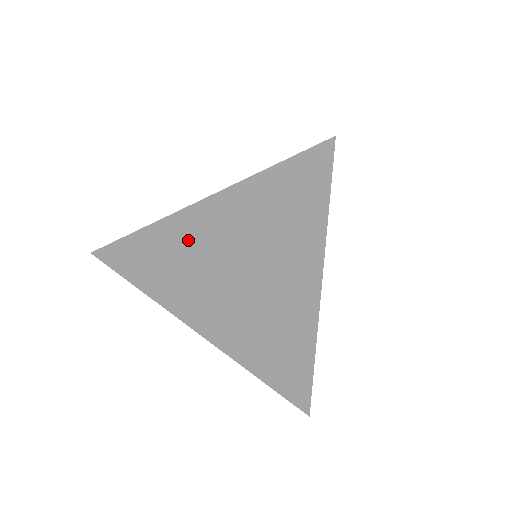
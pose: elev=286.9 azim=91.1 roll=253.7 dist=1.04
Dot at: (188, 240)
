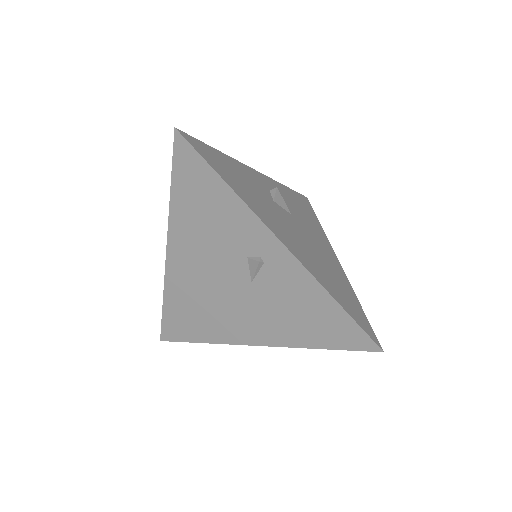
Dot at: occluded
